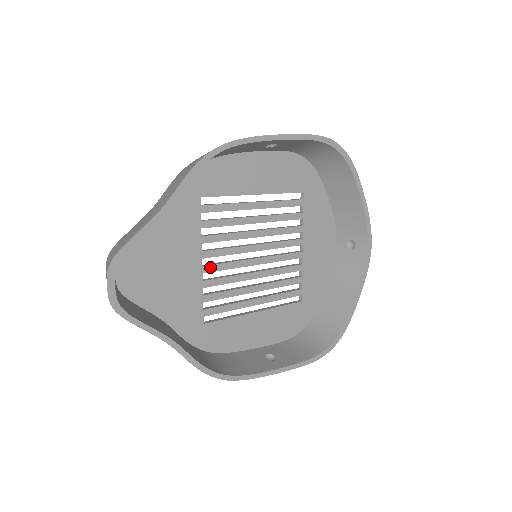
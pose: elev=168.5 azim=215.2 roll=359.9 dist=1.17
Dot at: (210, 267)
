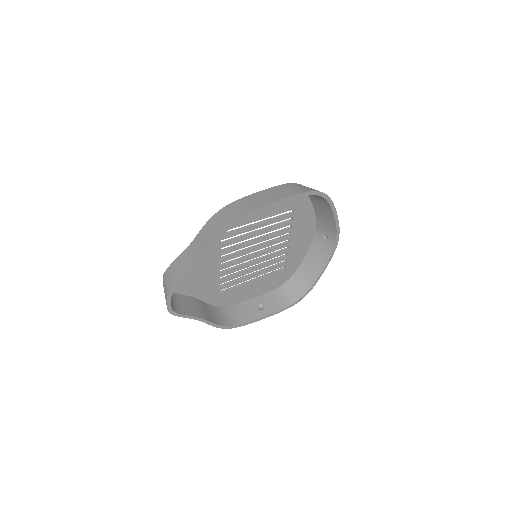
Dot at: (225, 266)
